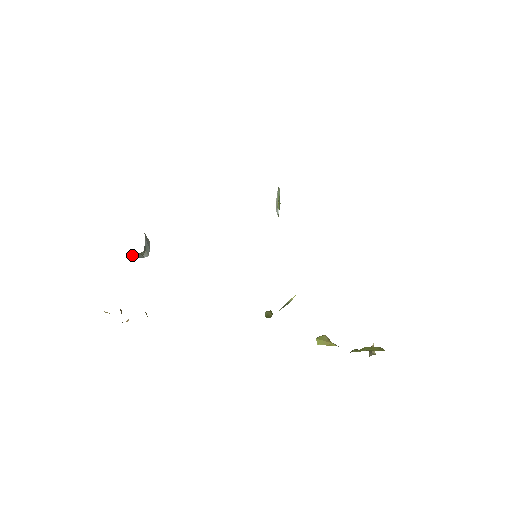
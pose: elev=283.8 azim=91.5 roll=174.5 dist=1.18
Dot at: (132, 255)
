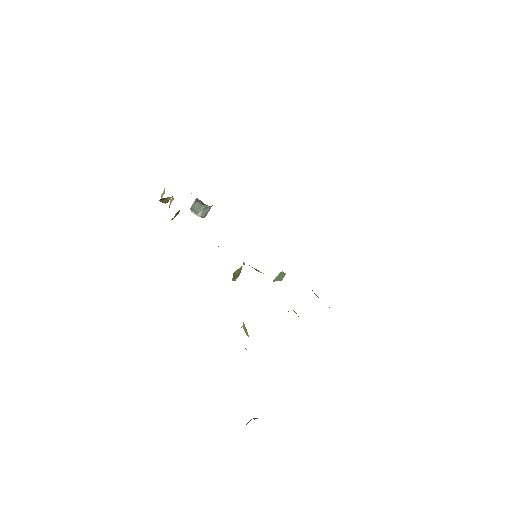
Dot at: (196, 204)
